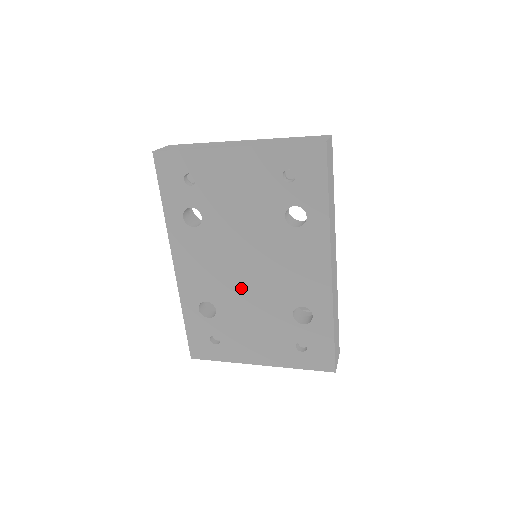
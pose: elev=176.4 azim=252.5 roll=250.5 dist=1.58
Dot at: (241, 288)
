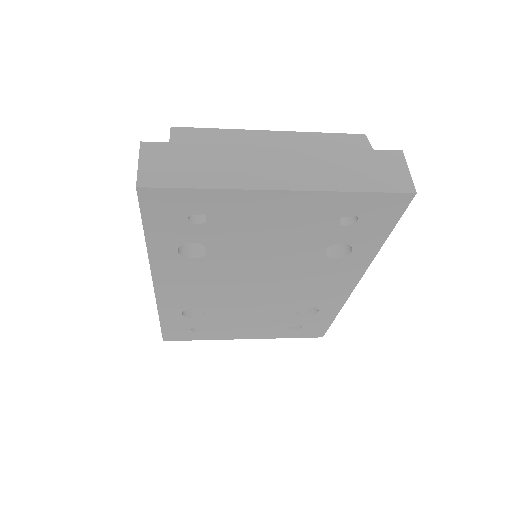
Dot at: (243, 299)
